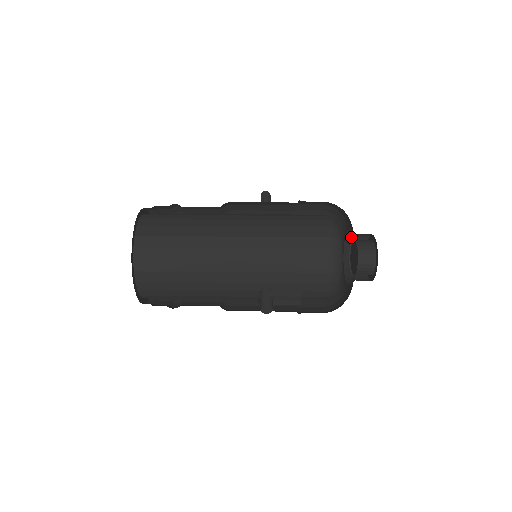
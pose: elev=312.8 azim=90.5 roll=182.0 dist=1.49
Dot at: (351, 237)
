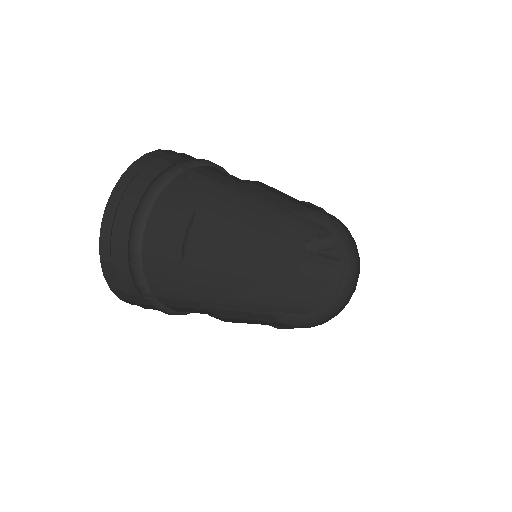
Dot at: occluded
